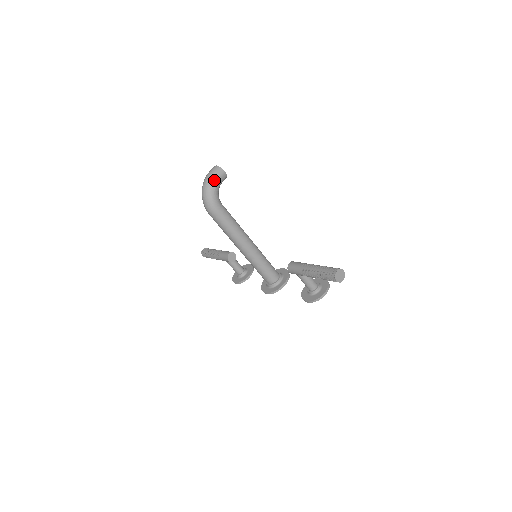
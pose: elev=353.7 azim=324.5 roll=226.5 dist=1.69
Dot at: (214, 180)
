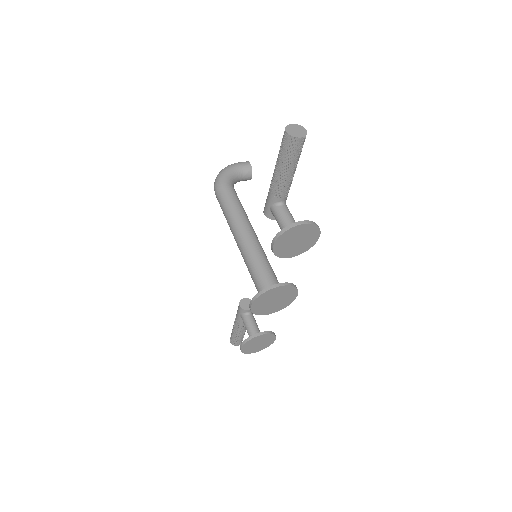
Dot at: (234, 164)
